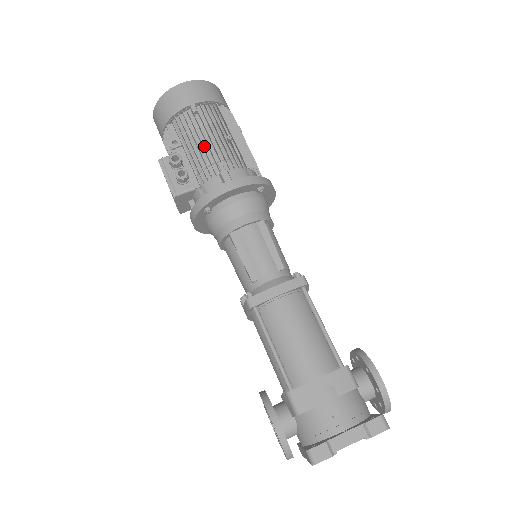
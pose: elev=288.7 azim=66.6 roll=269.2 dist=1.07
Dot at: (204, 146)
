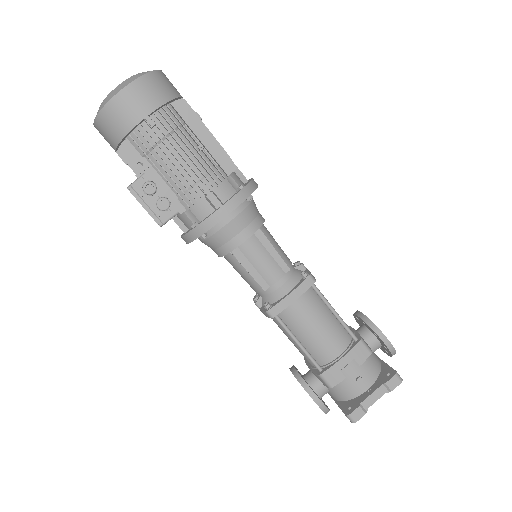
Dot at: (176, 165)
